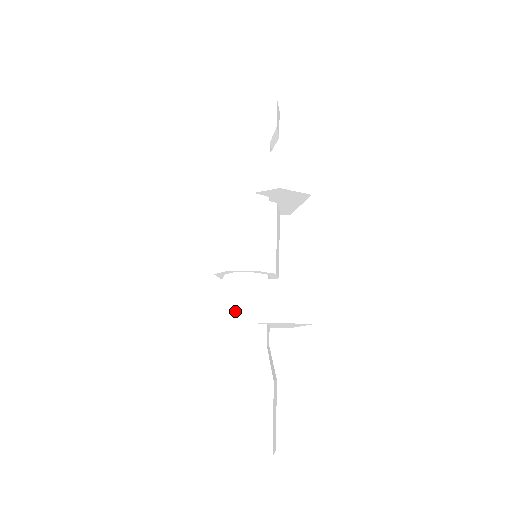
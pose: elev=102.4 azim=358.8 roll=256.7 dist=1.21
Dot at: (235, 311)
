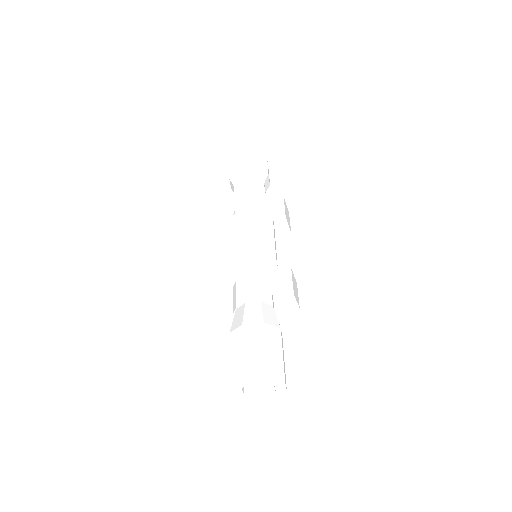
Dot at: (261, 280)
